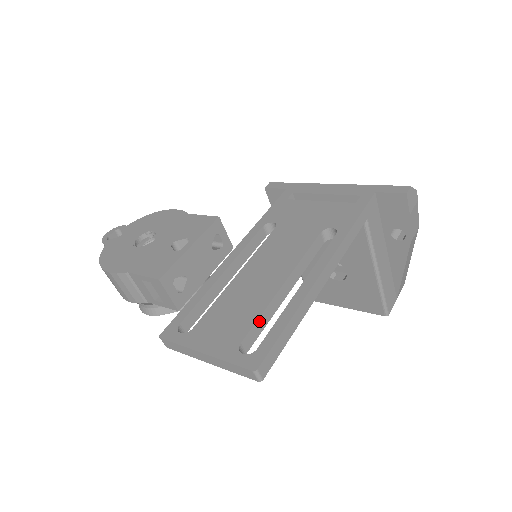
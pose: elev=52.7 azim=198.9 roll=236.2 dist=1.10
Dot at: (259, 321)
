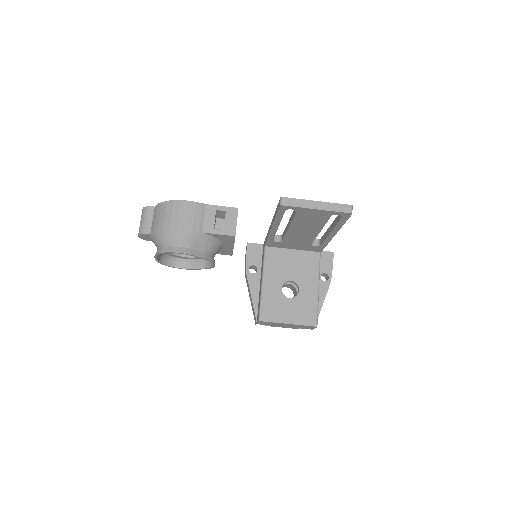
Dot at: occluded
